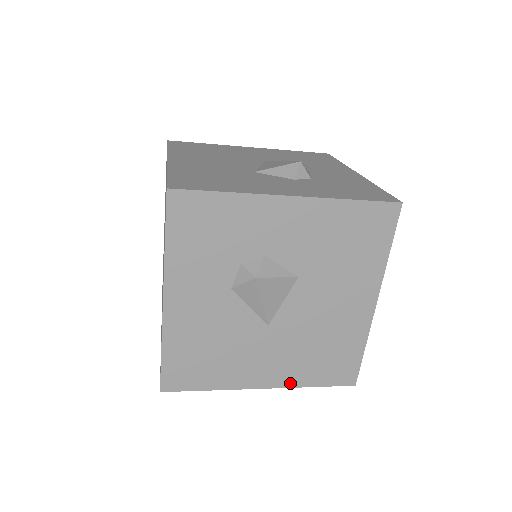
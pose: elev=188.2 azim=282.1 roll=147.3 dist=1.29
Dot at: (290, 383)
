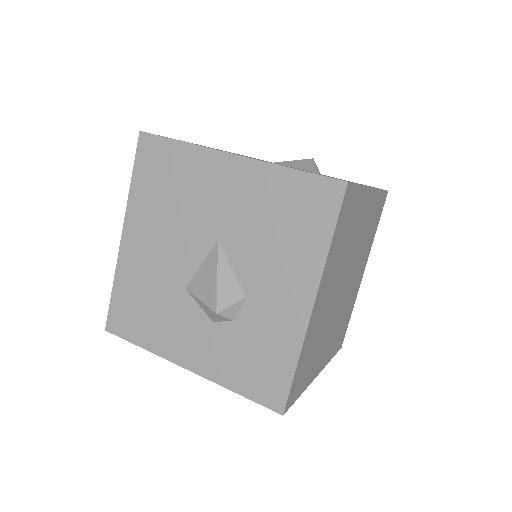
Dot at: occluded
